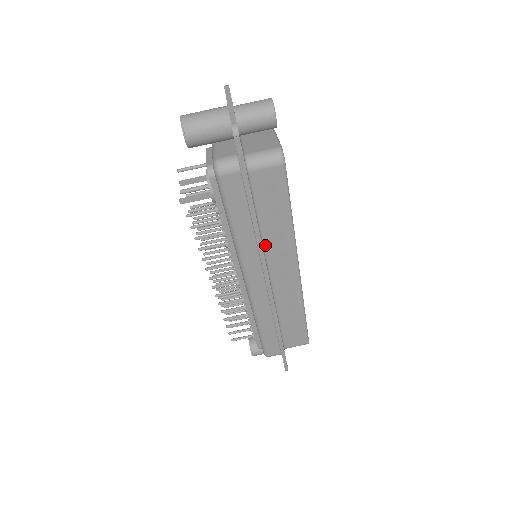
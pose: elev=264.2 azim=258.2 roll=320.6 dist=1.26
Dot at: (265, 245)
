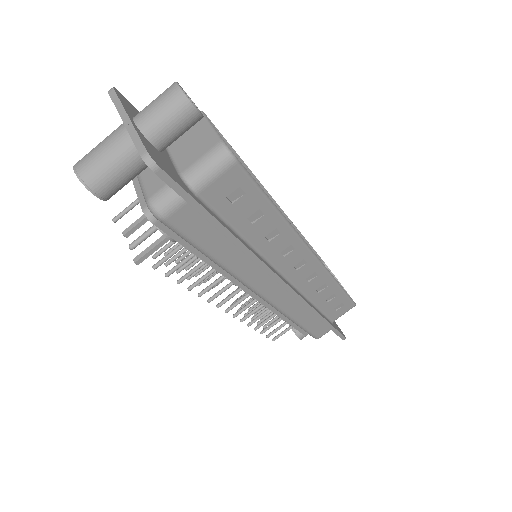
Dot at: (261, 252)
